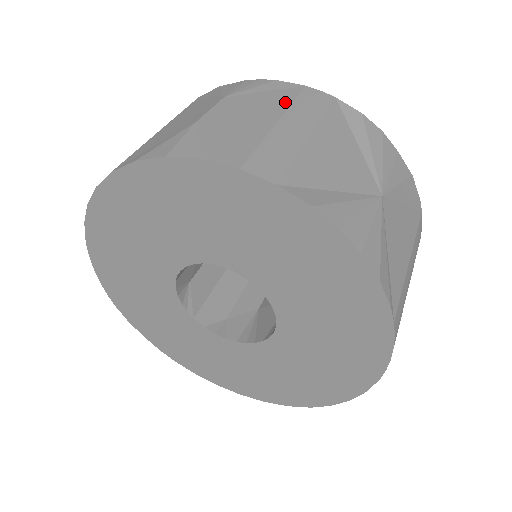
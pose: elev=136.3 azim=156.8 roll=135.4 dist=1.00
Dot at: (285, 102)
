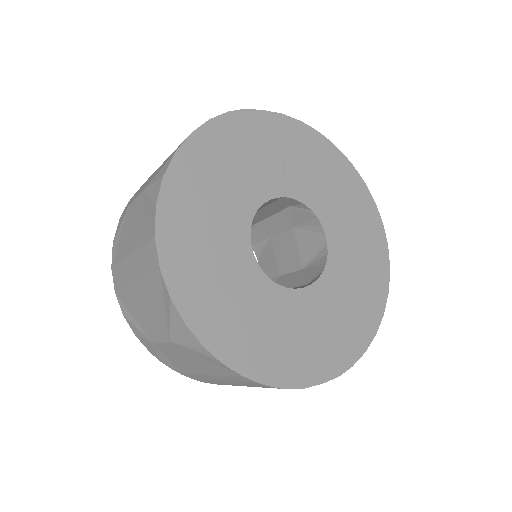
Dot at: occluded
